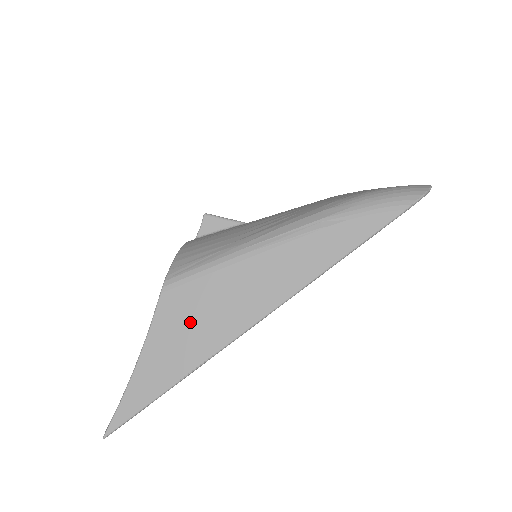
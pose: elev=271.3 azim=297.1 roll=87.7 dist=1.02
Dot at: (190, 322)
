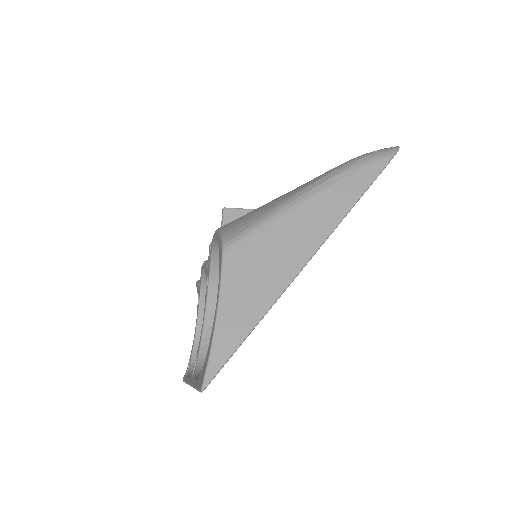
Dot at: (254, 272)
